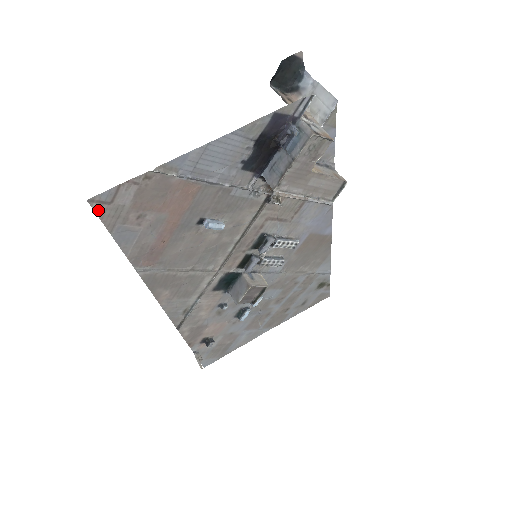
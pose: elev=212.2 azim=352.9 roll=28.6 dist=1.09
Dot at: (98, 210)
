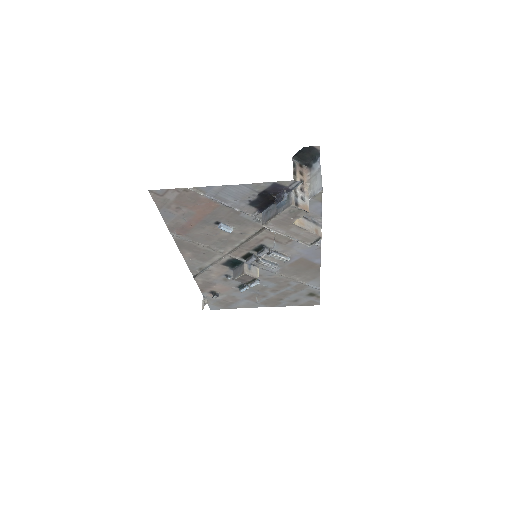
Dot at: (154, 197)
